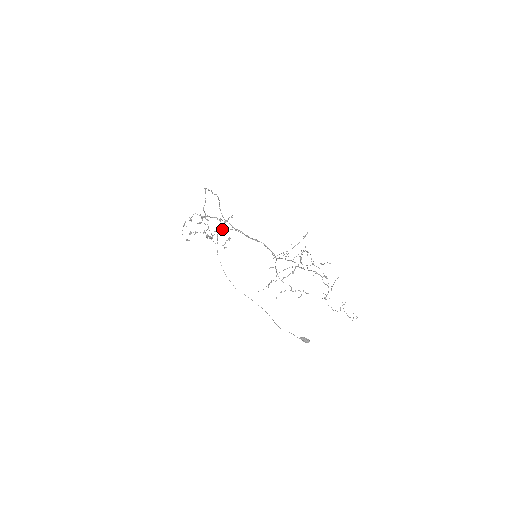
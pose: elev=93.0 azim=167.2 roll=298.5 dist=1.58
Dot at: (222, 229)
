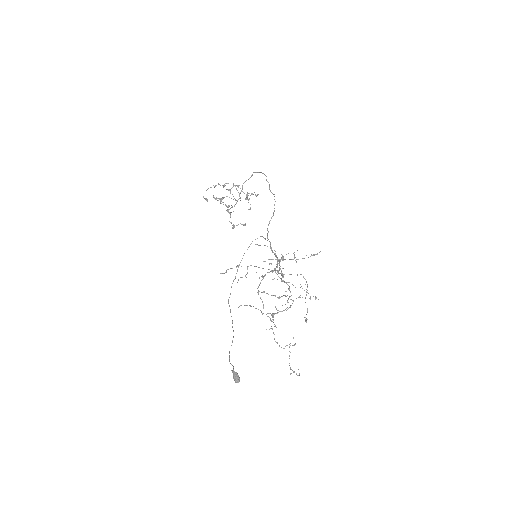
Dot at: occluded
